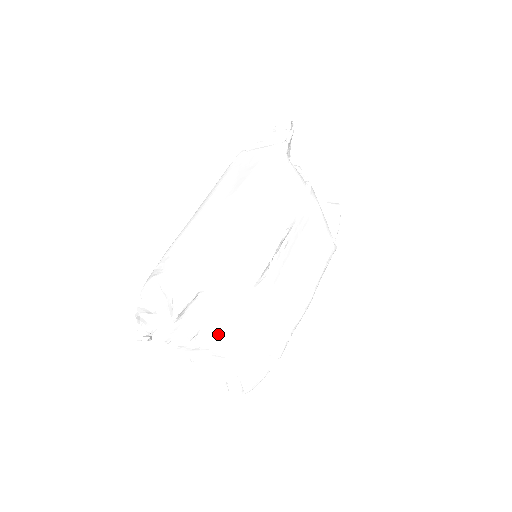
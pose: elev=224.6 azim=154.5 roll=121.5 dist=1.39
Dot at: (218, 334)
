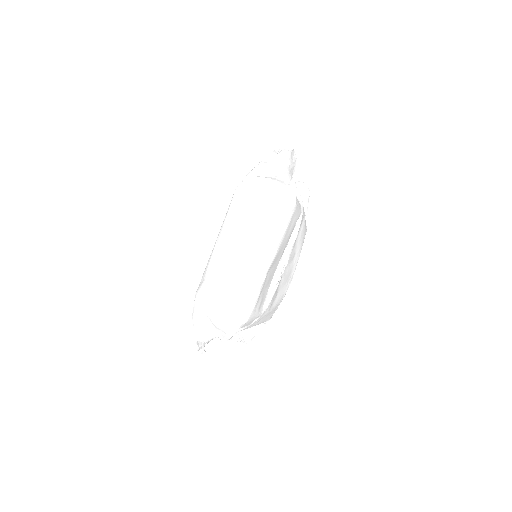
Dot at: (241, 330)
